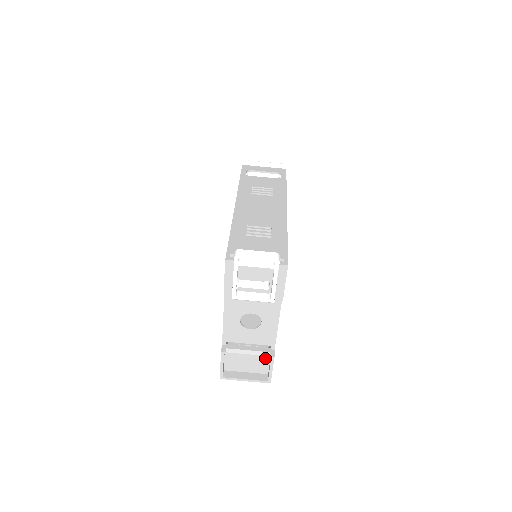
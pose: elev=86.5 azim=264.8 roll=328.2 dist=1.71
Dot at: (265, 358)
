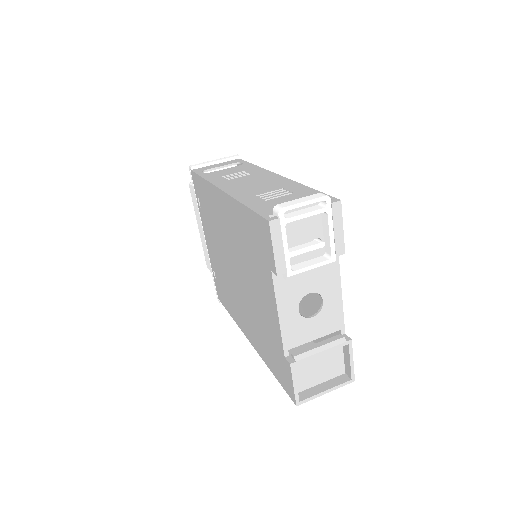
Dot at: (337, 351)
